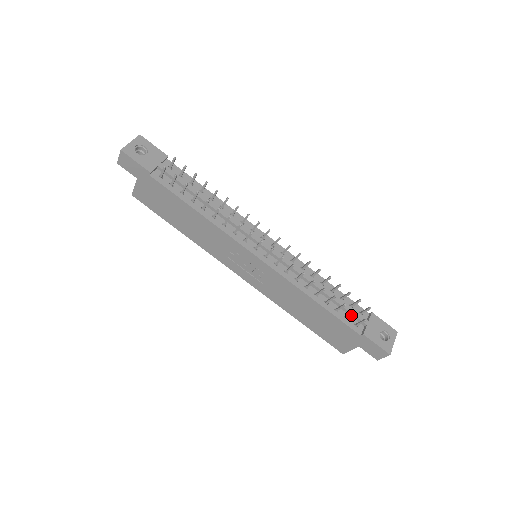
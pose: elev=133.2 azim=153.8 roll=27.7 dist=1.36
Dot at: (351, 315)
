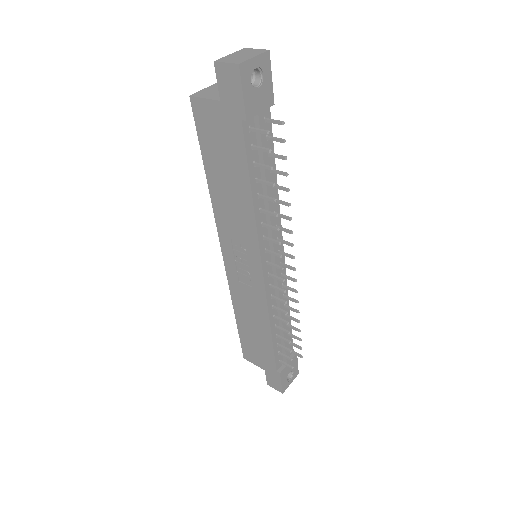
Dot at: (286, 357)
